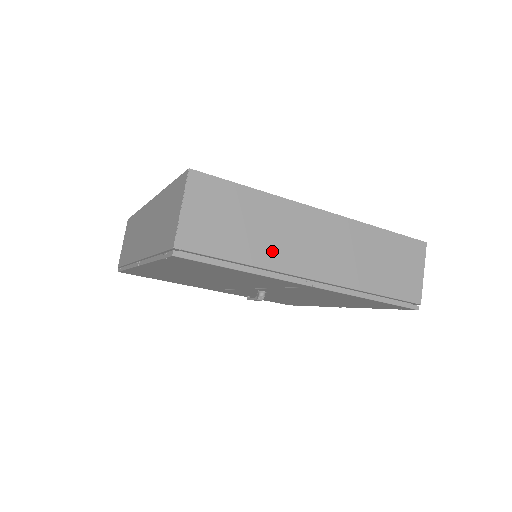
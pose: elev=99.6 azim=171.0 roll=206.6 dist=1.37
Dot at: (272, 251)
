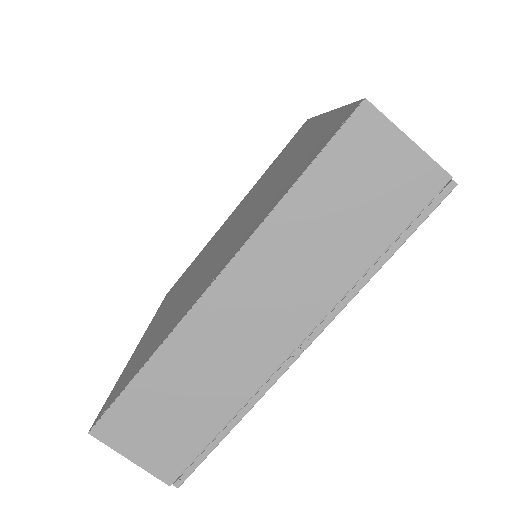
Dot at: (229, 385)
